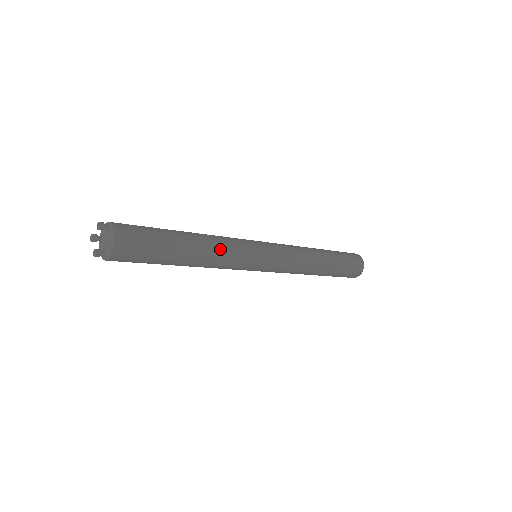
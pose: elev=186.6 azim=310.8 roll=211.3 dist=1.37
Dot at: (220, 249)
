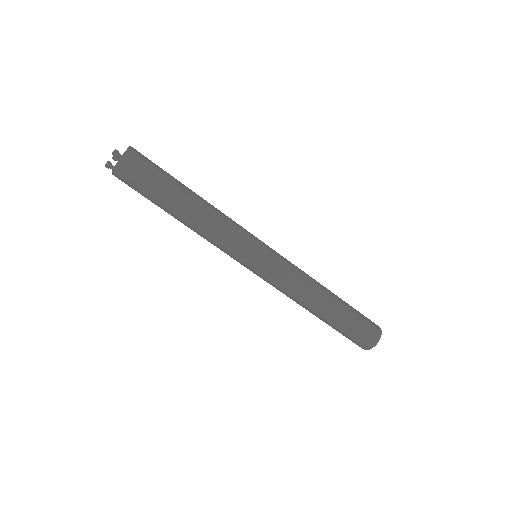
Dot at: occluded
